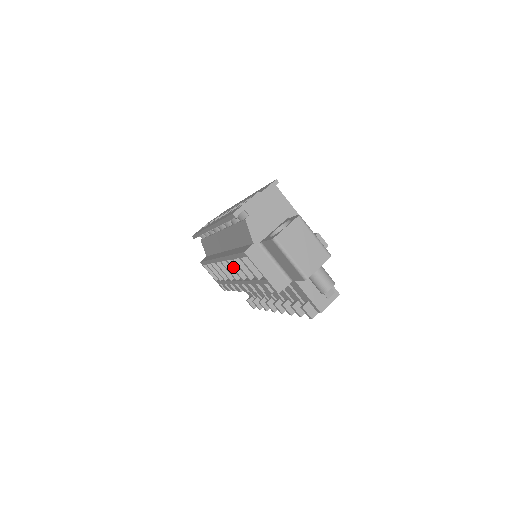
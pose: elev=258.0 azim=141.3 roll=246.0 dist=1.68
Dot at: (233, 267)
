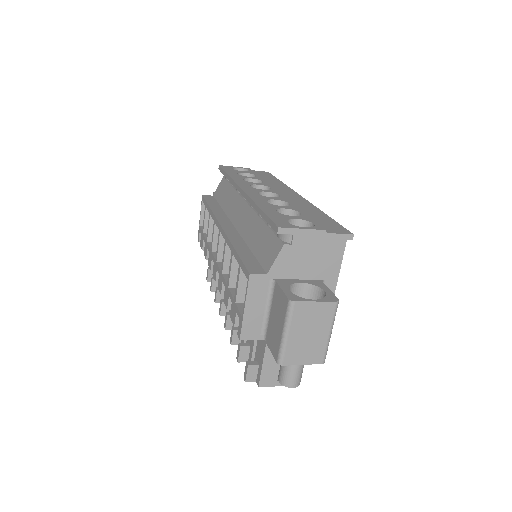
Dot at: (225, 253)
